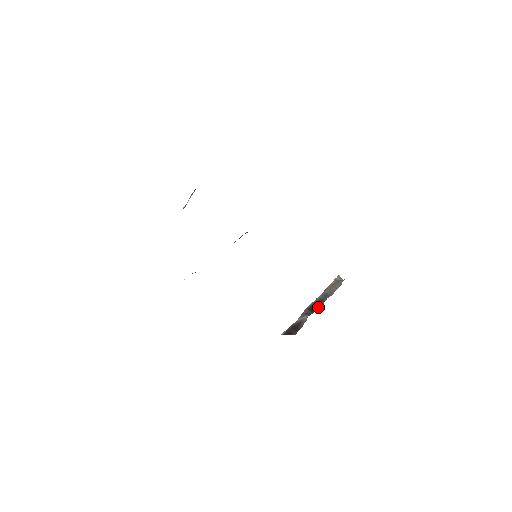
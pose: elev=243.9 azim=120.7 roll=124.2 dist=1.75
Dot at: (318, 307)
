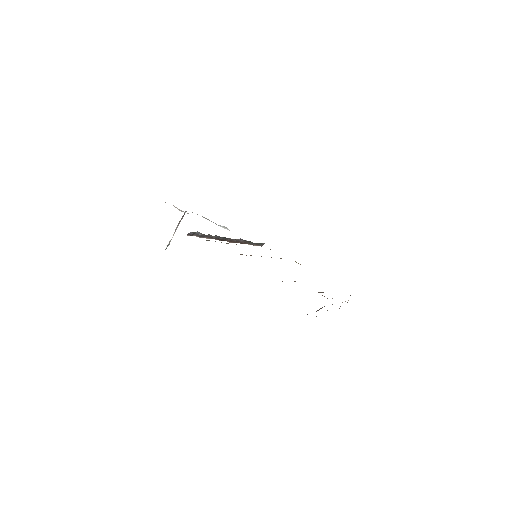
Dot at: occluded
